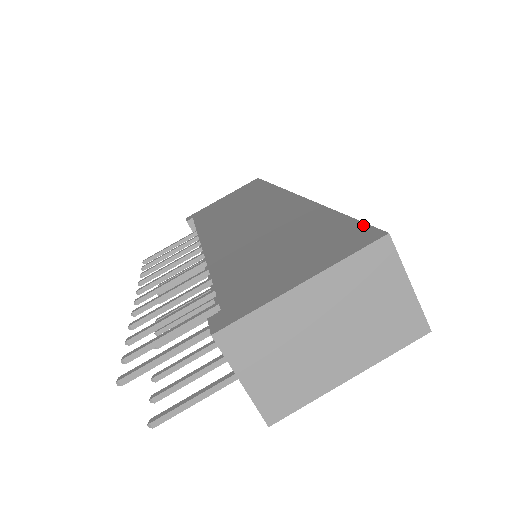
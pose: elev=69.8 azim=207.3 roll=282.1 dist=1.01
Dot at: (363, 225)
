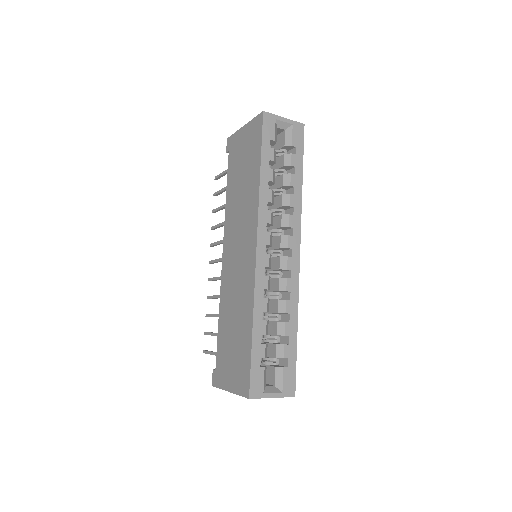
Dot at: (249, 374)
